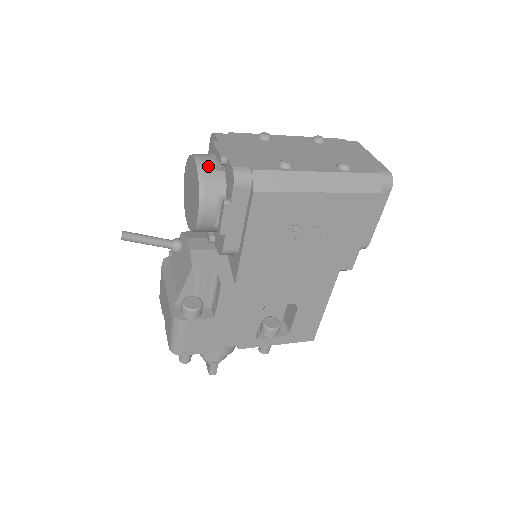
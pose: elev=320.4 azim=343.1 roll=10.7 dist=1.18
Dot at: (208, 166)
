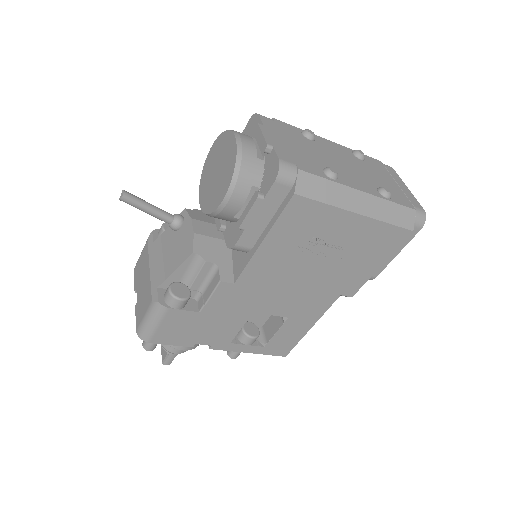
Dot at: (249, 150)
